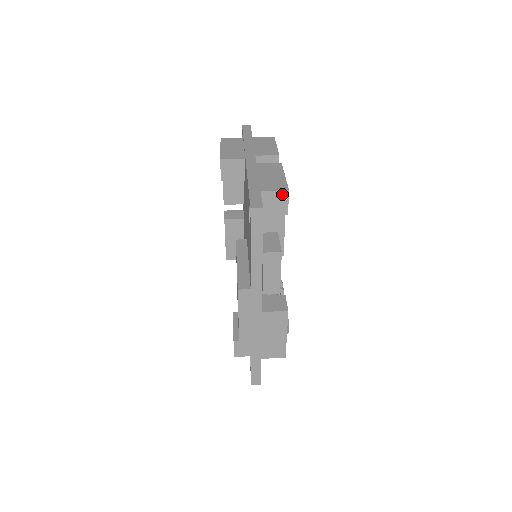
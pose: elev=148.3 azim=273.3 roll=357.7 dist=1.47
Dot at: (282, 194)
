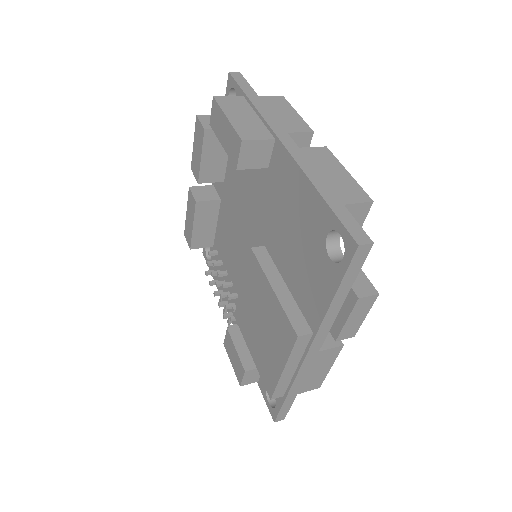
Dot at: (364, 206)
